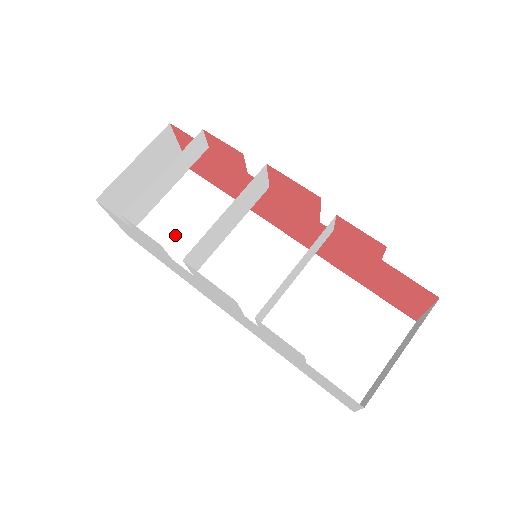
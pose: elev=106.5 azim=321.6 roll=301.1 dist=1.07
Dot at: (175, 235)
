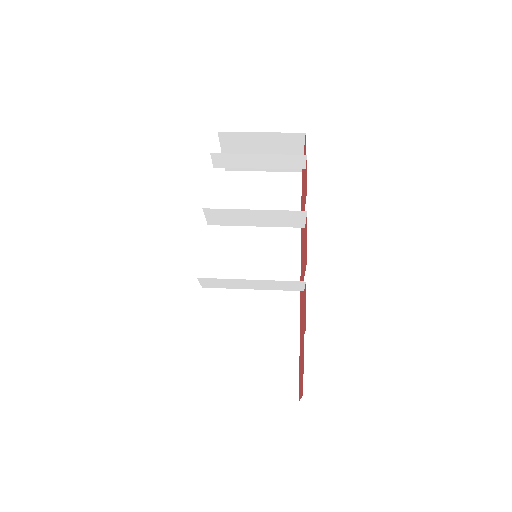
Dot at: (247, 199)
